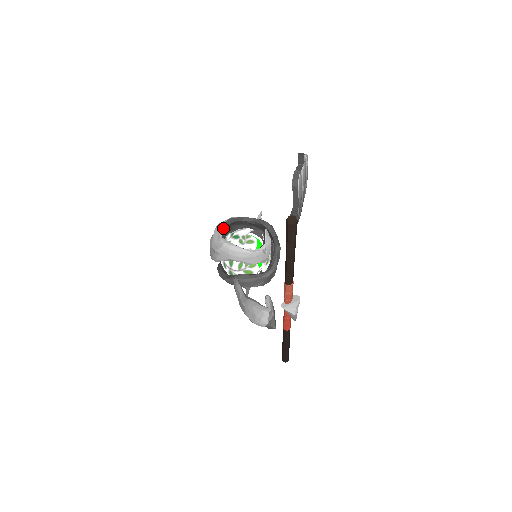
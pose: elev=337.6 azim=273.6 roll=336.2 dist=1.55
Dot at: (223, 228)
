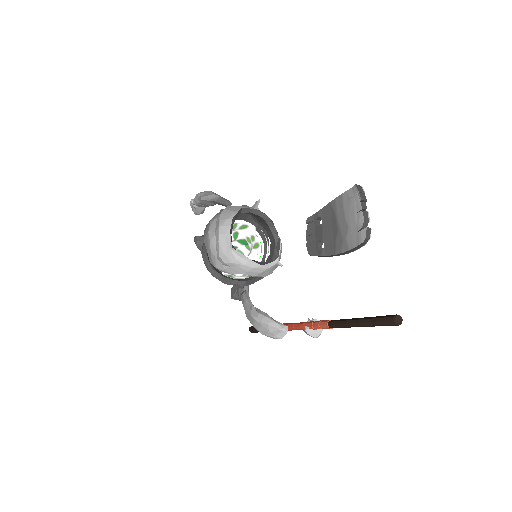
Dot at: (230, 233)
